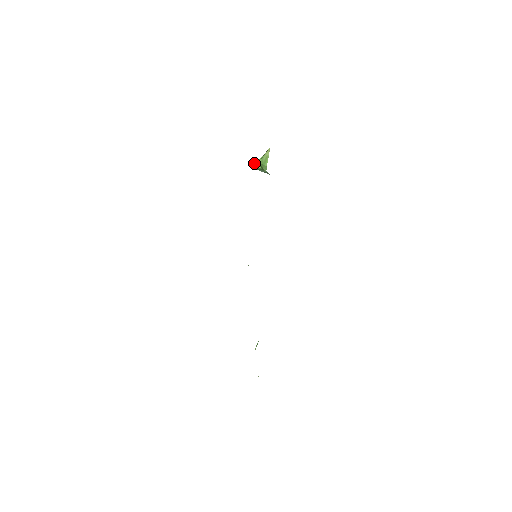
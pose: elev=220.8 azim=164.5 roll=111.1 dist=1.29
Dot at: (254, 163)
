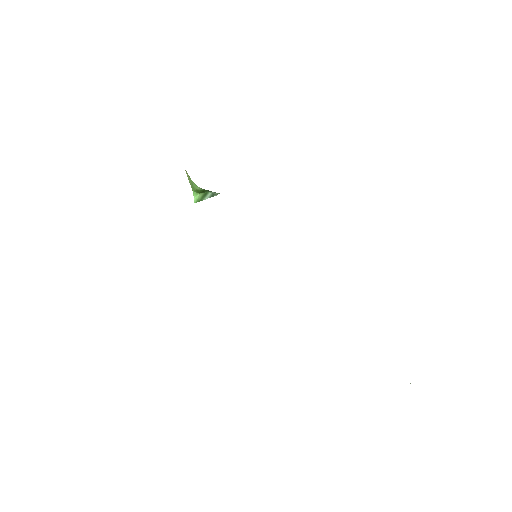
Dot at: occluded
